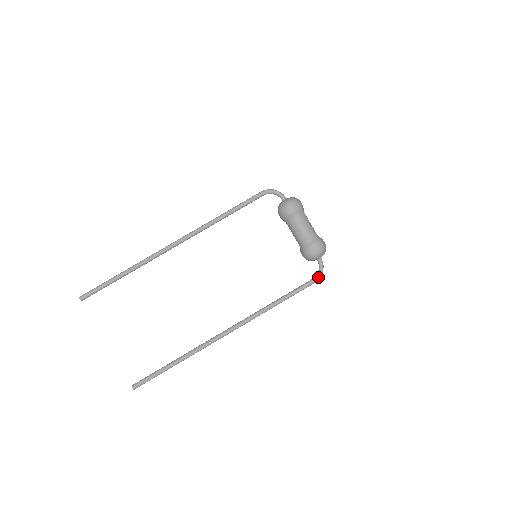
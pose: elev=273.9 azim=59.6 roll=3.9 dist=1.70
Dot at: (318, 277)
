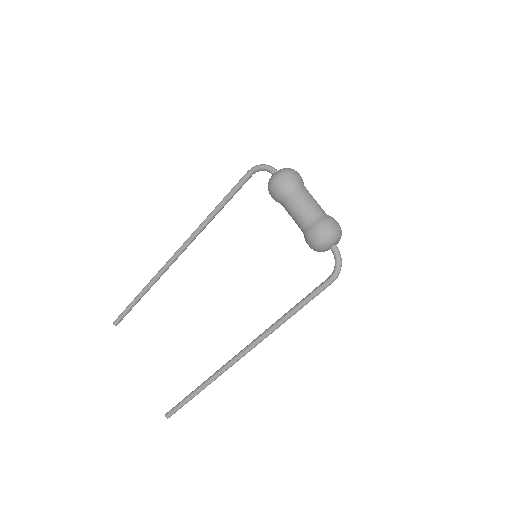
Dot at: (334, 274)
